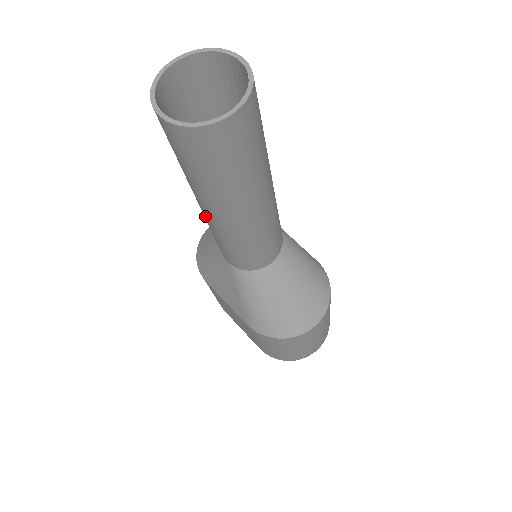
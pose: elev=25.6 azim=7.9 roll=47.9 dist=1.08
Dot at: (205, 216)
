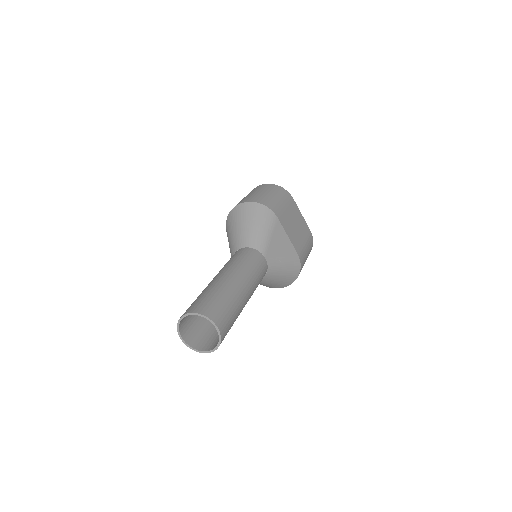
Dot at: occluded
